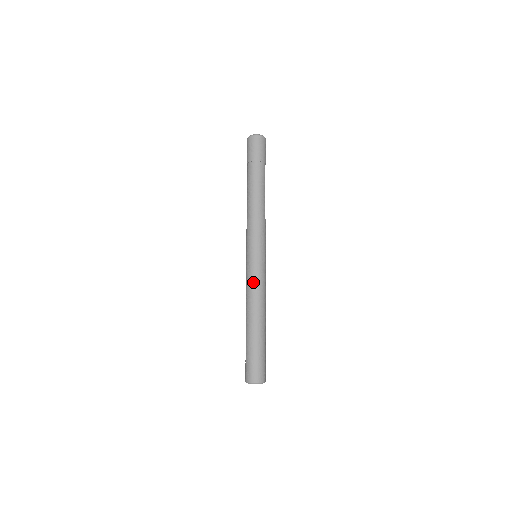
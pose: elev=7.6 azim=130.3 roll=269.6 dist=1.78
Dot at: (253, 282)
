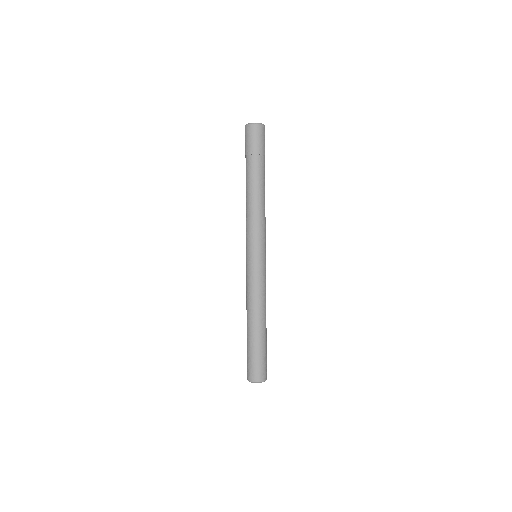
Dot at: (260, 285)
